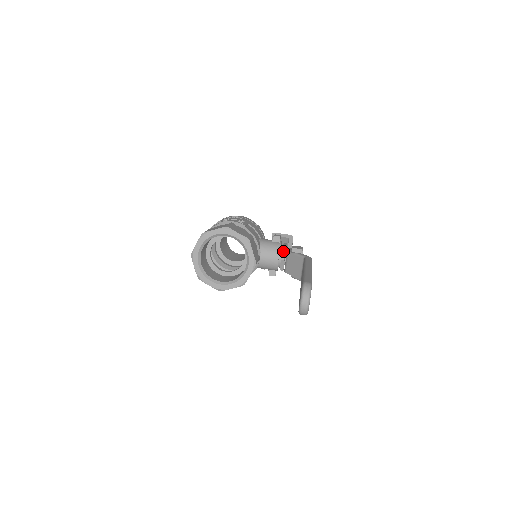
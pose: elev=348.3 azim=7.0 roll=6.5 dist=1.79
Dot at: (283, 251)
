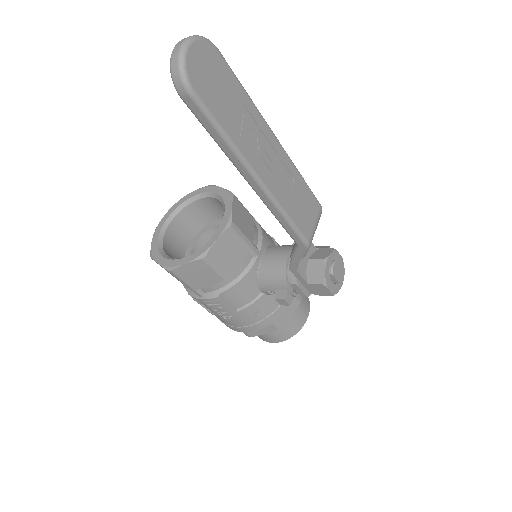
Dot at: occluded
